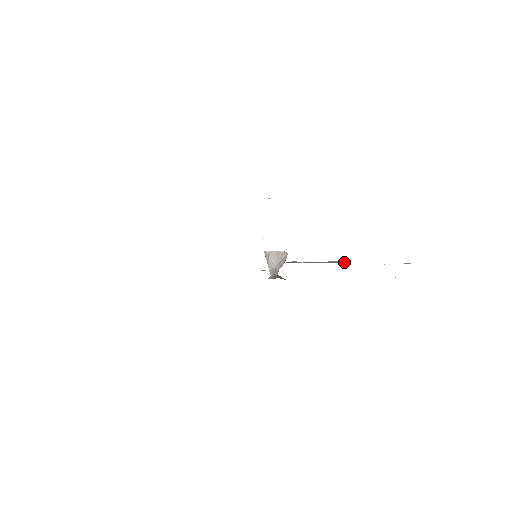
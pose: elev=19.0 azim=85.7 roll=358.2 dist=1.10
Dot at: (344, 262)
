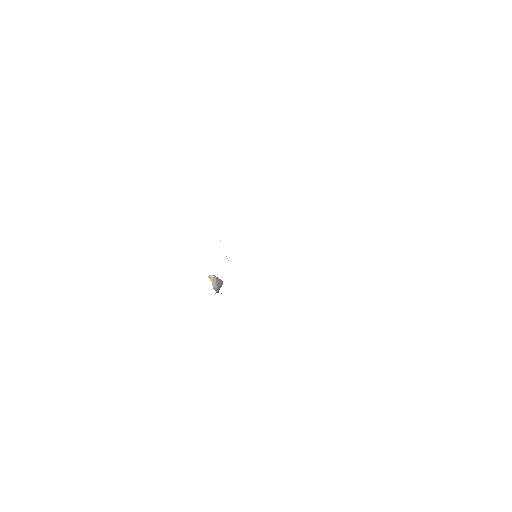
Dot at: occluded
